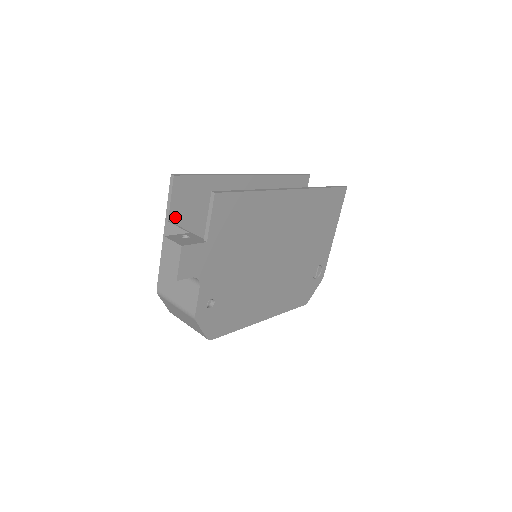
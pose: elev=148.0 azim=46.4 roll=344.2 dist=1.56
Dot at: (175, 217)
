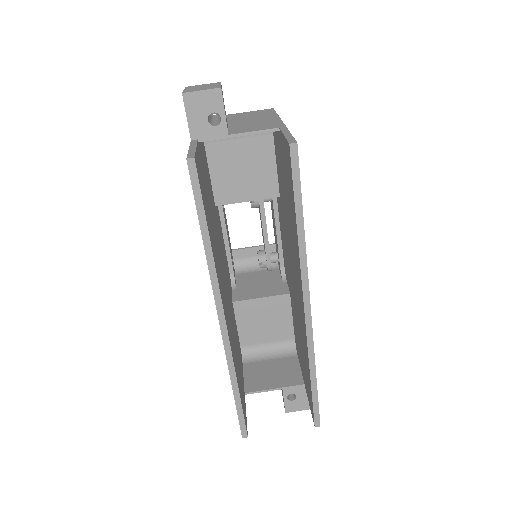
Dot at: (243, 391)
